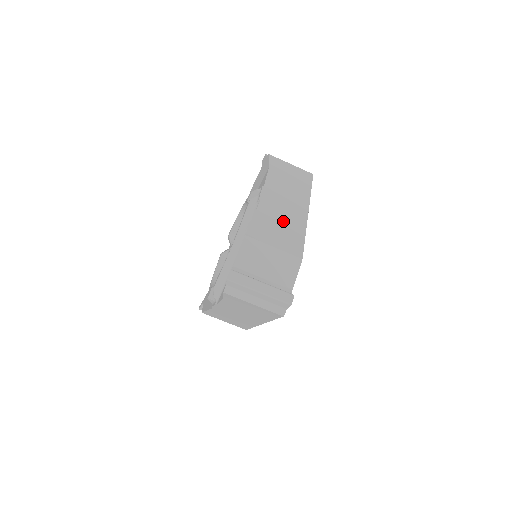
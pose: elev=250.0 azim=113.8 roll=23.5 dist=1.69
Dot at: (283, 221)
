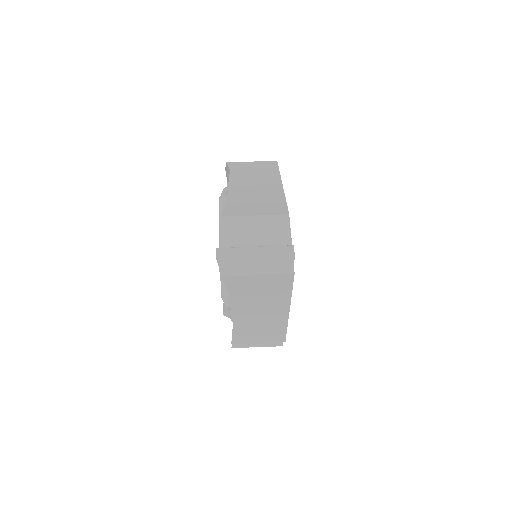
Dot at: (258, 197)
